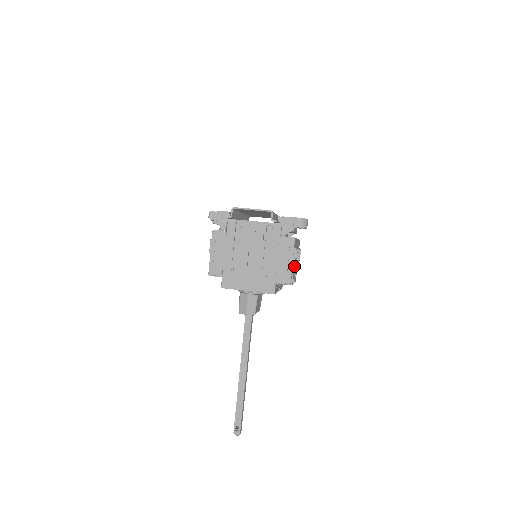
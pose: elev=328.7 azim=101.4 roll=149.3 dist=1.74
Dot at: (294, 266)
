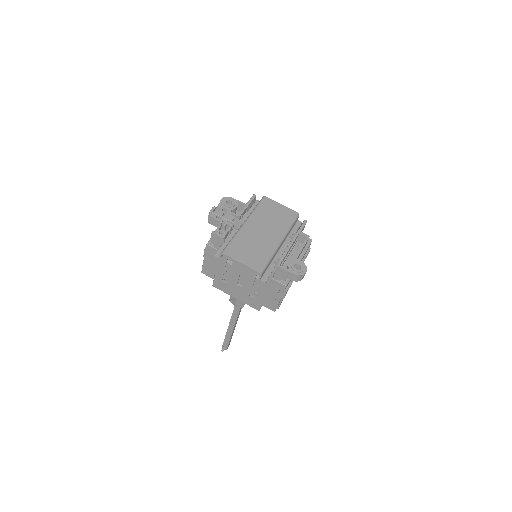
Dot at: occluded
